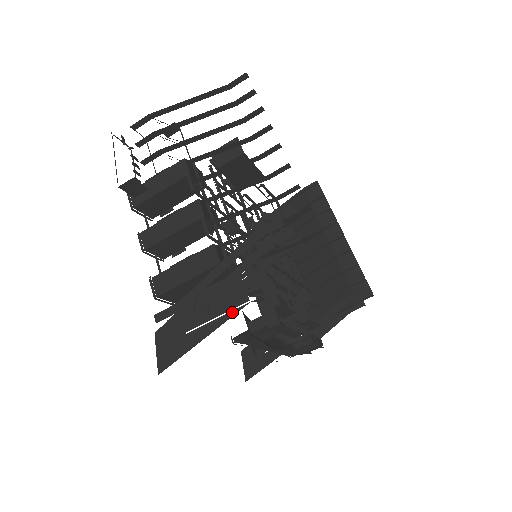
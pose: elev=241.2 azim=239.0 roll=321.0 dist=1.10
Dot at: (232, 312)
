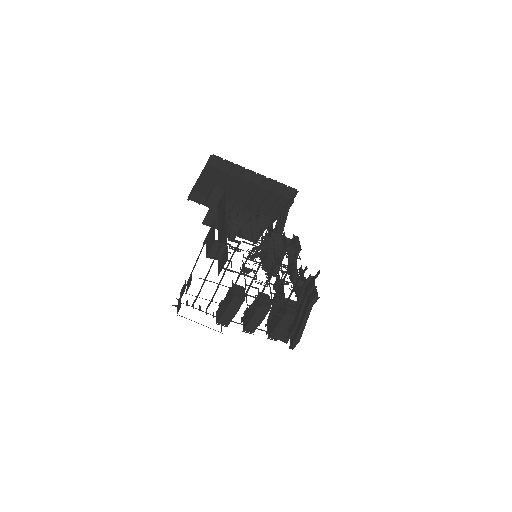
Dot at: occluded
